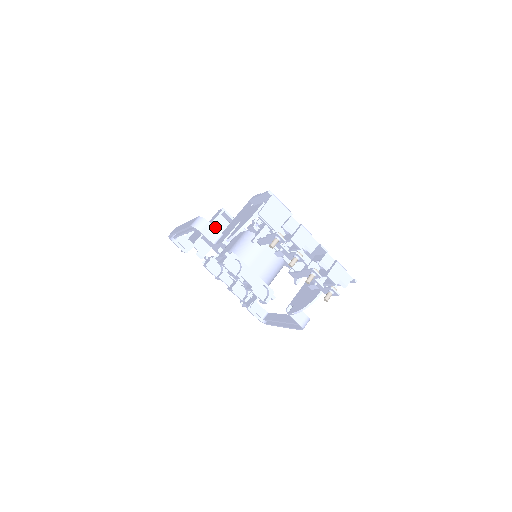
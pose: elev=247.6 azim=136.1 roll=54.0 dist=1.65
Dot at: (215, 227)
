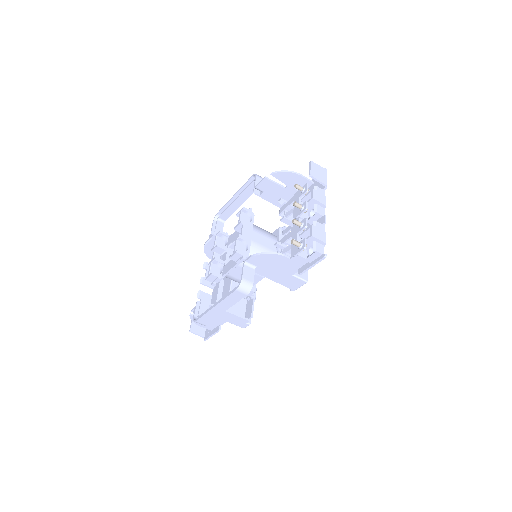
Dot at: occluded
